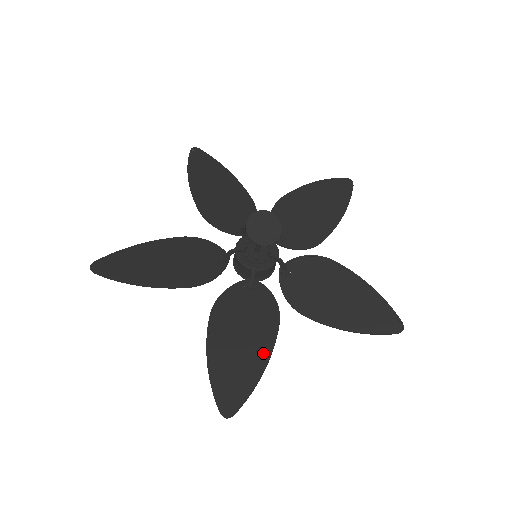
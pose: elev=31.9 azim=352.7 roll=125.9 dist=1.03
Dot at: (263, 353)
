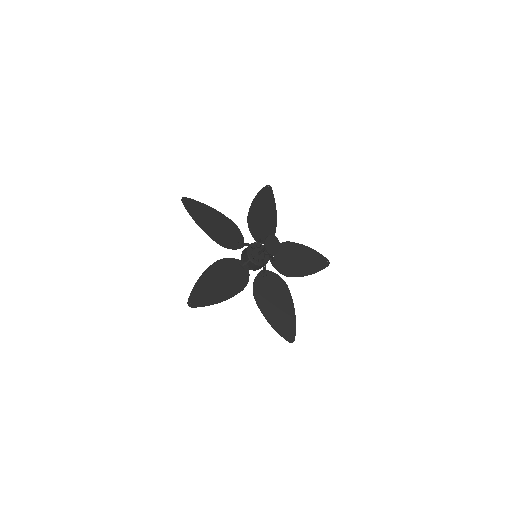
Dot at: (290, 306)
